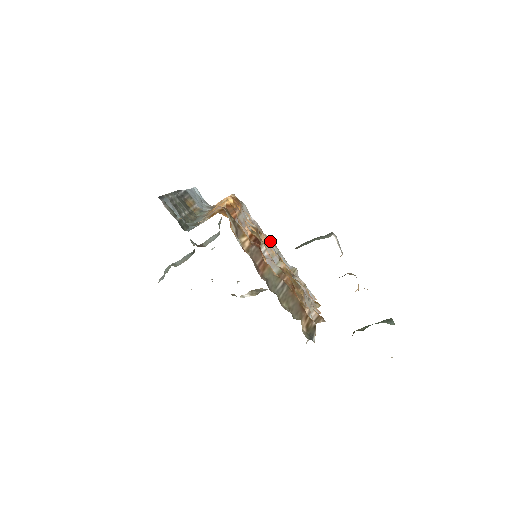
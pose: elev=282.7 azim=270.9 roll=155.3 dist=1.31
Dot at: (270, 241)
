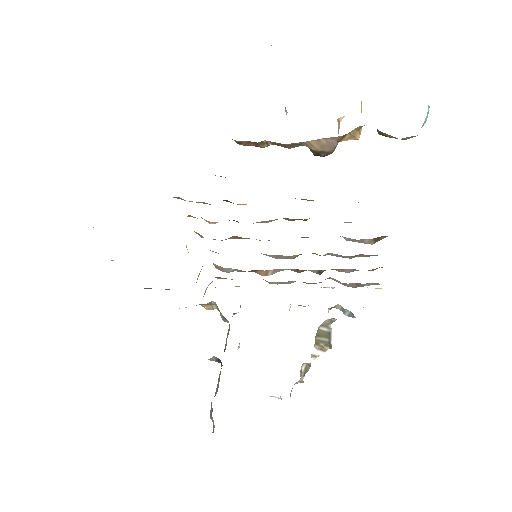
Dot at: (281, 283)
